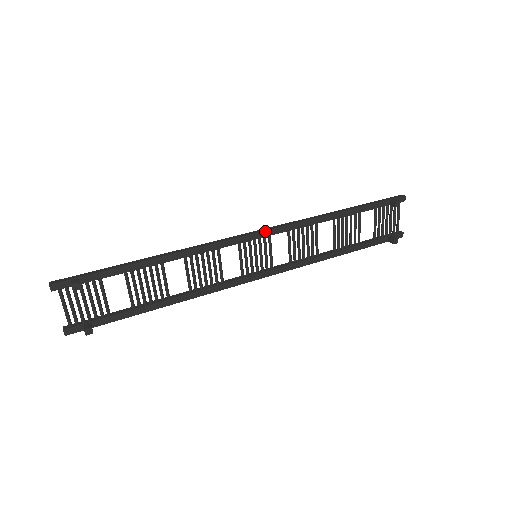
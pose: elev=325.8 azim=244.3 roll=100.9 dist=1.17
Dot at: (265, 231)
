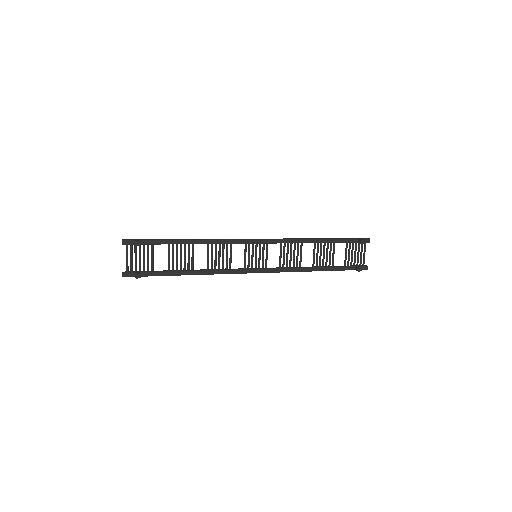
Dot at: (264, 239)
